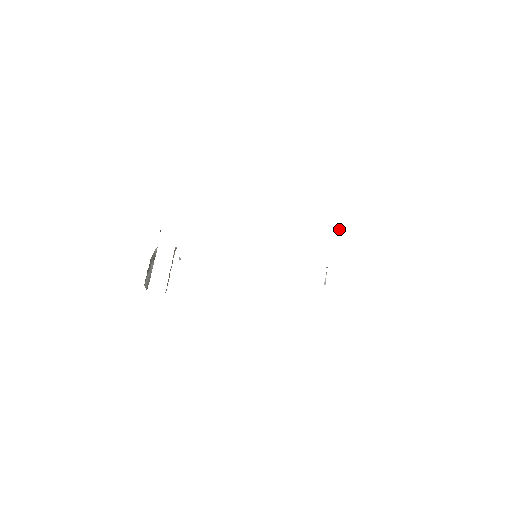
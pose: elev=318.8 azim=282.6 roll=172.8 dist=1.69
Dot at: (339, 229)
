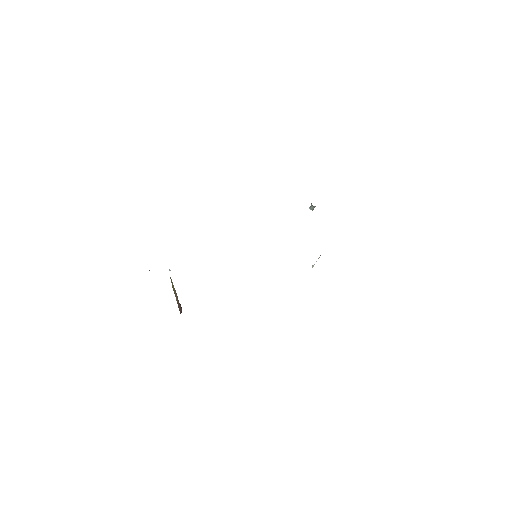
Dot at: (312, 209)
